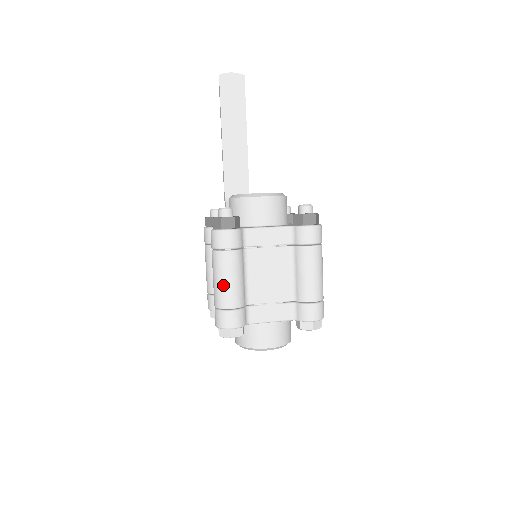
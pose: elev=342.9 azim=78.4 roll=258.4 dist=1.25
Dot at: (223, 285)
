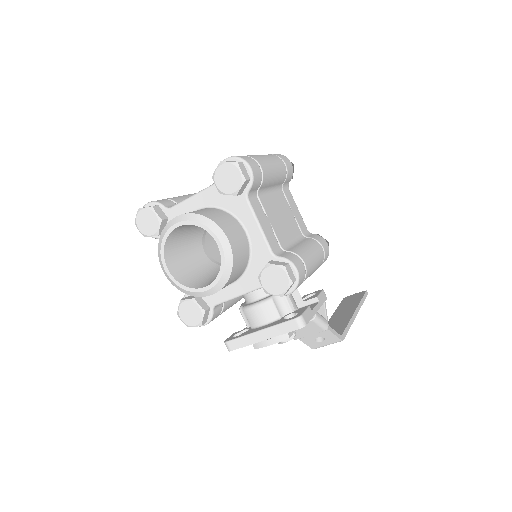
Dot at: occluded
